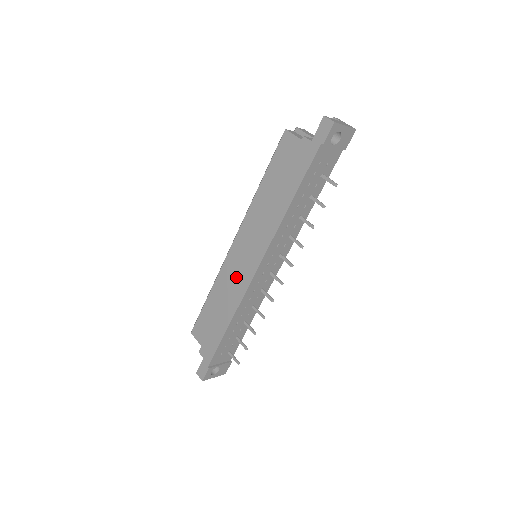
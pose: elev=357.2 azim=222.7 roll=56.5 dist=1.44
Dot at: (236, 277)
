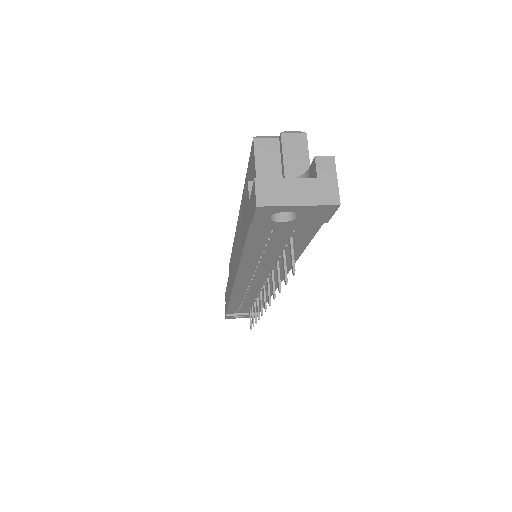
Dot at: (230, 268)
